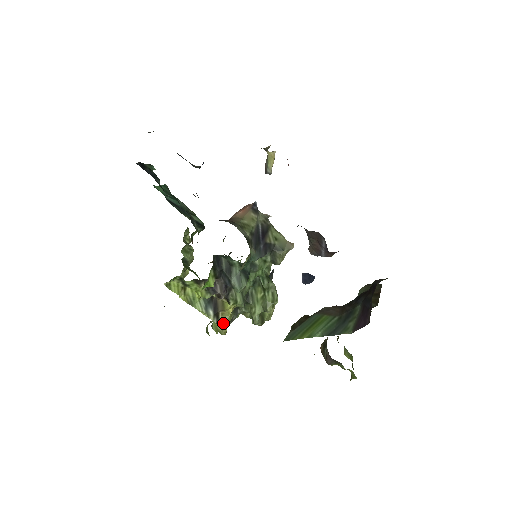
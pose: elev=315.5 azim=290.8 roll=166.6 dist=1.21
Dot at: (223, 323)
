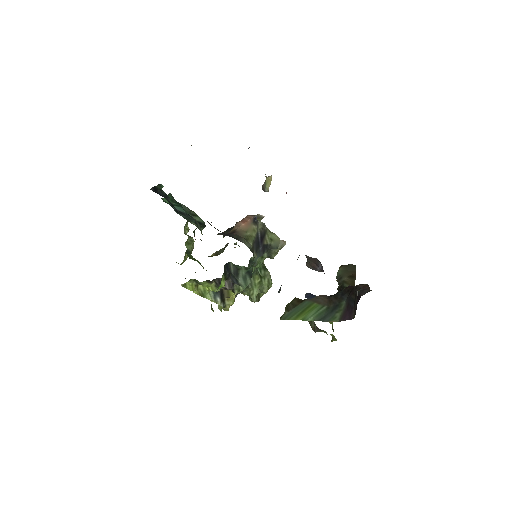
Dot at: (228, 306)
